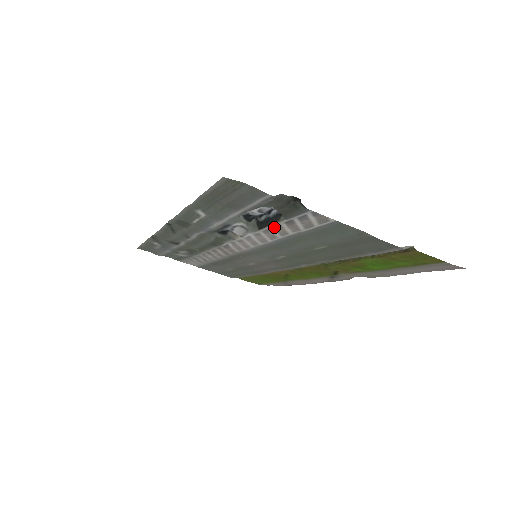
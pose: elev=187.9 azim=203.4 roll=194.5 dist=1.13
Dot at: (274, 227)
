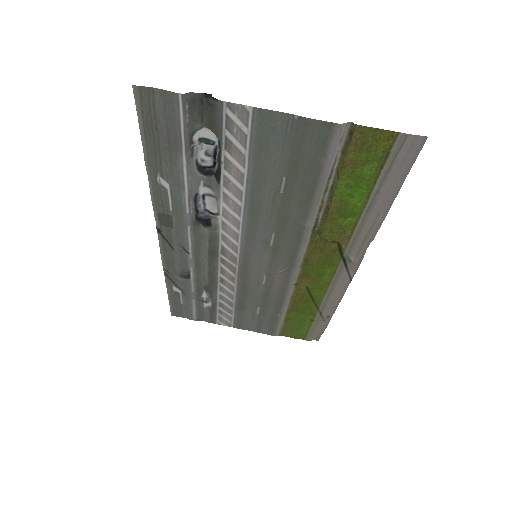
Dot at: (225, 168)
